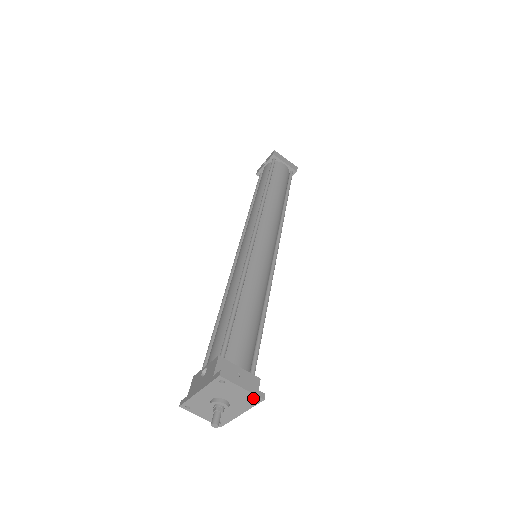
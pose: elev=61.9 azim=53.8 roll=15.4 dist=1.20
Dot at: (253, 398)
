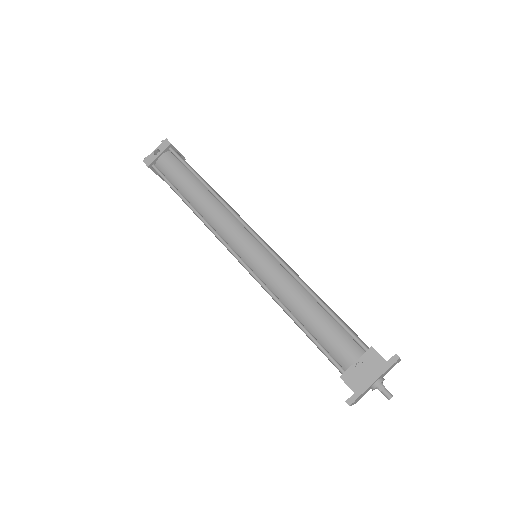
Dot at: occluded
